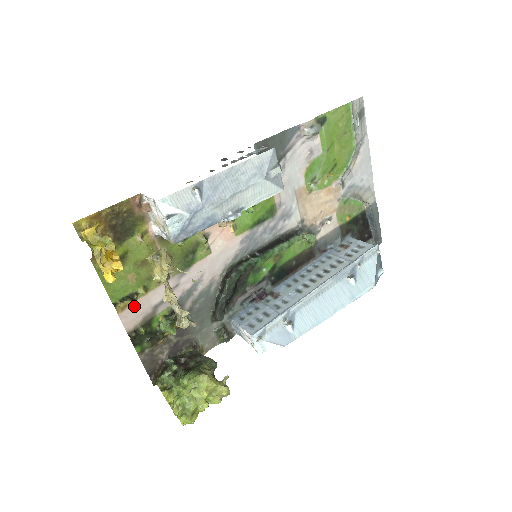
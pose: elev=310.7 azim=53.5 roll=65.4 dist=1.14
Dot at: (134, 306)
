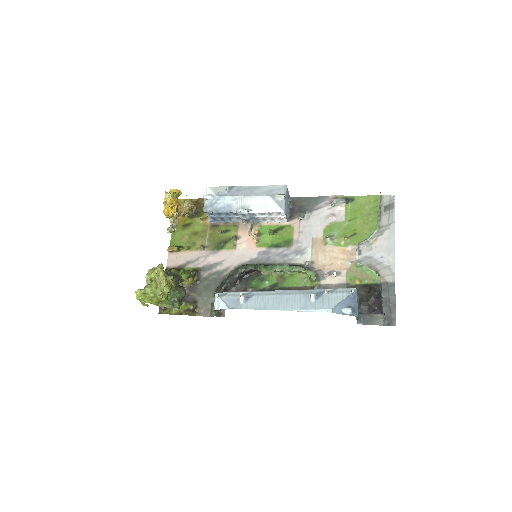
Dot at: (178, 255)
